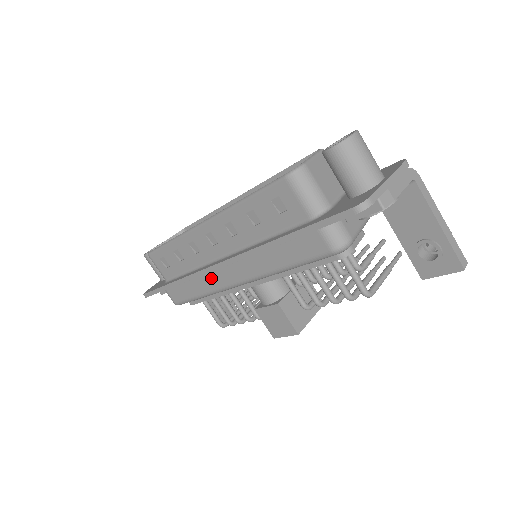
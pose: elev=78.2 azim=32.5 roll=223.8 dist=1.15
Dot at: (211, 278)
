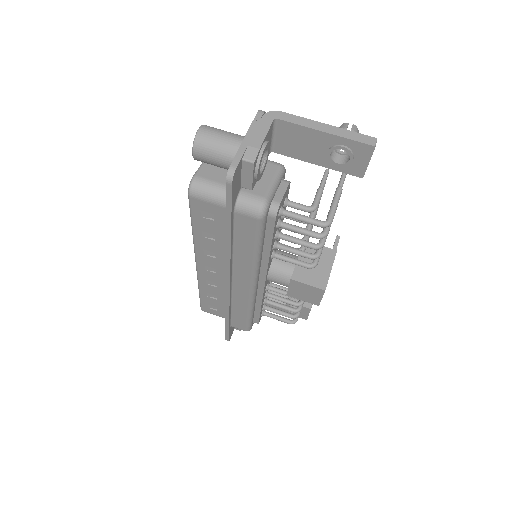
Dot at: (238, 296)
